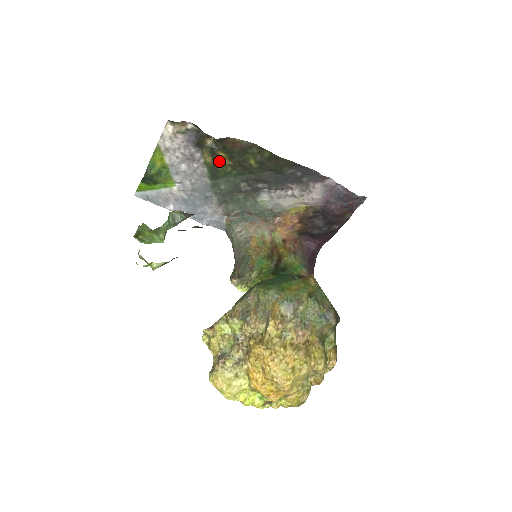
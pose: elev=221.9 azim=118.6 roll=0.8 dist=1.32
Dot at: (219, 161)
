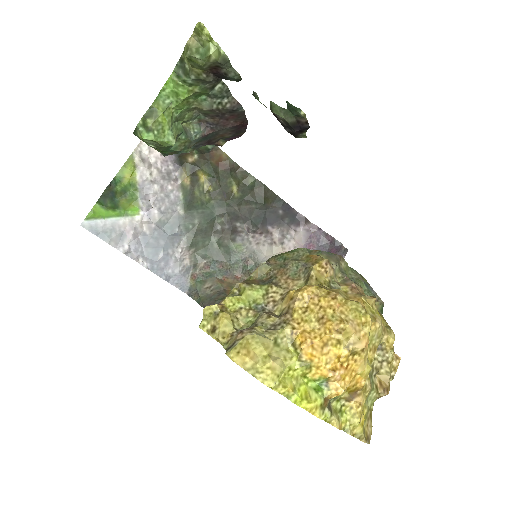
Dot at: (198, 185)
